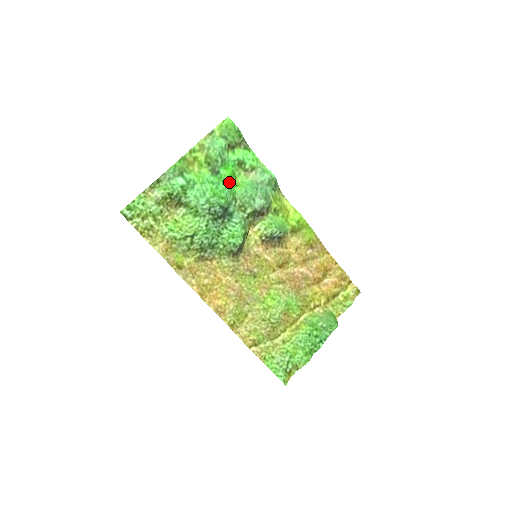
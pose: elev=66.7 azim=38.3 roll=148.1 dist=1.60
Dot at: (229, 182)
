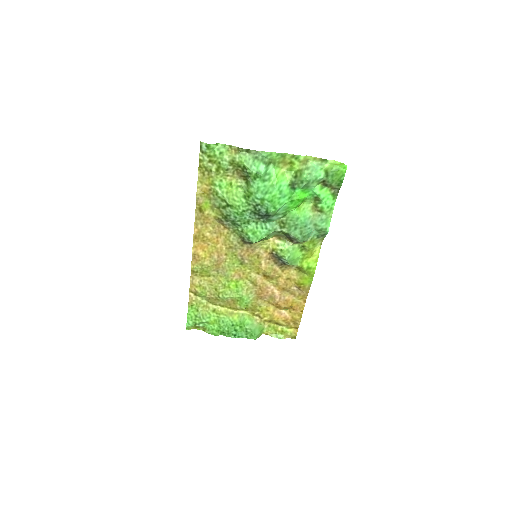
Dot at: (293, 202)
